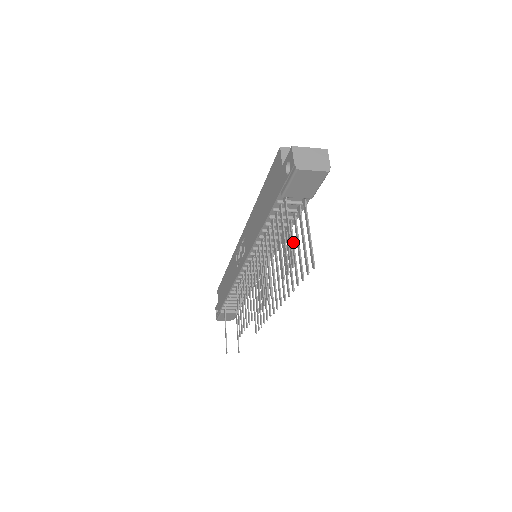
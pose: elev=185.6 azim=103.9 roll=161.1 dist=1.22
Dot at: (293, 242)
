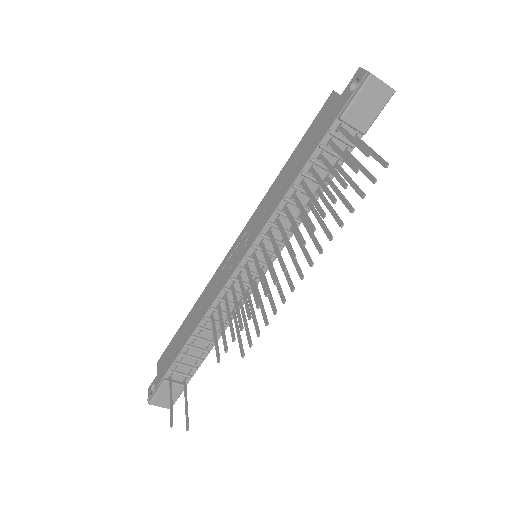
Dot at: (336, 186)
